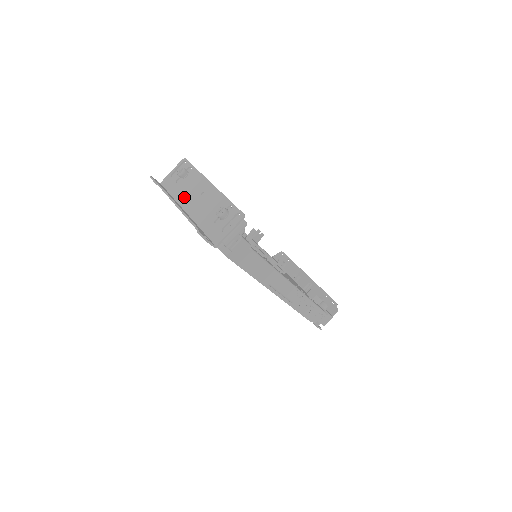
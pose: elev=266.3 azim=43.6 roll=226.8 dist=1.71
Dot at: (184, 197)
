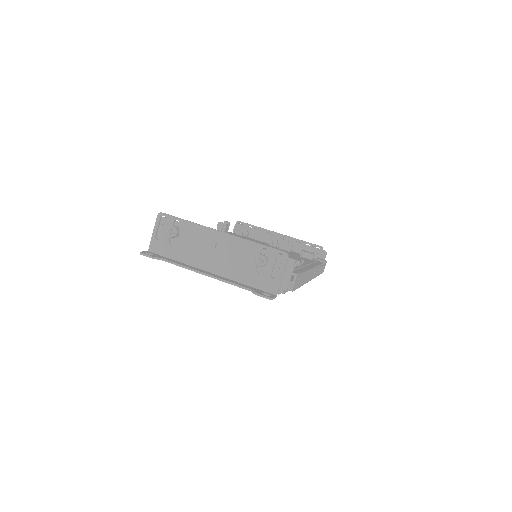
Dot at: (195, 257)
